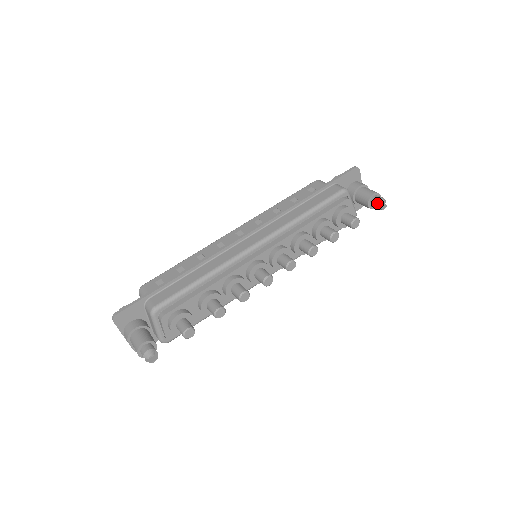
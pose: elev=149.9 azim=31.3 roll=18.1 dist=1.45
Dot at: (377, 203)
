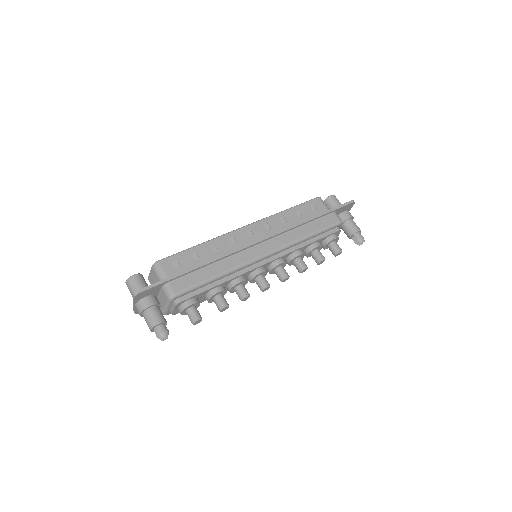
Dot at: (358, 240)
